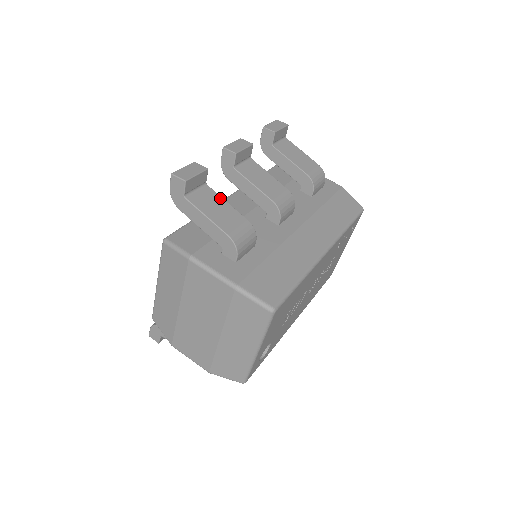
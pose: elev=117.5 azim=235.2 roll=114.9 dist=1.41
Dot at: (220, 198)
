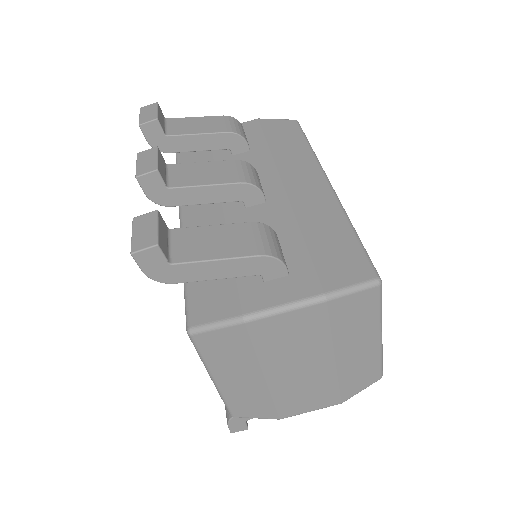
Dot at: (200, 229)
